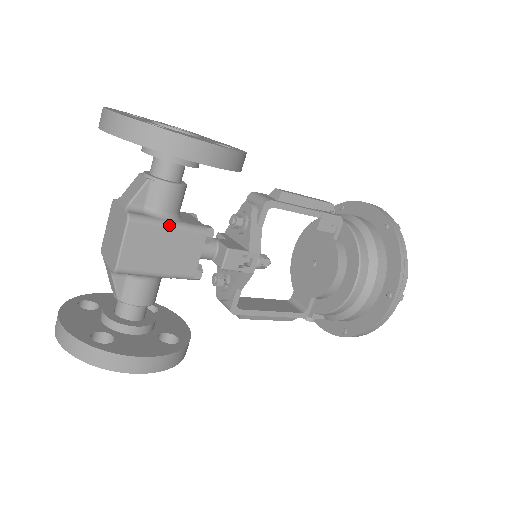
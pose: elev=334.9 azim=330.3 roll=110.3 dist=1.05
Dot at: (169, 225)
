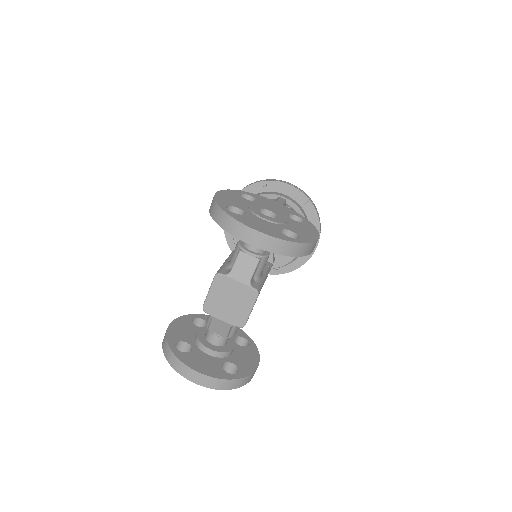
Dot at: (264, 281)
